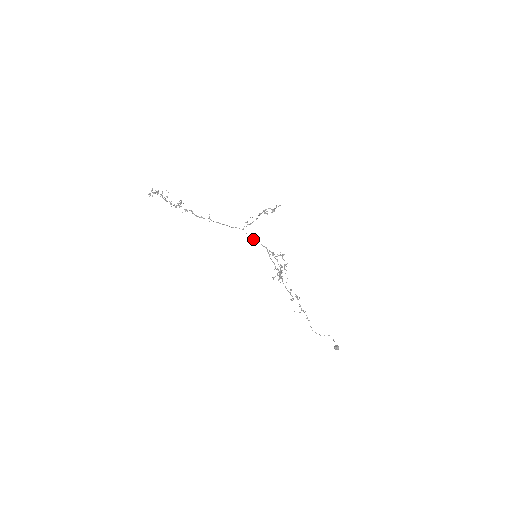
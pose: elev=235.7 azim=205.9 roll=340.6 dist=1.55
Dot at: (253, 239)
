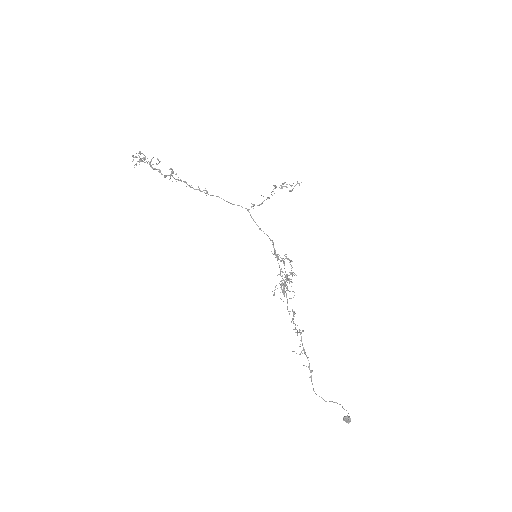
Dot at: occluded
